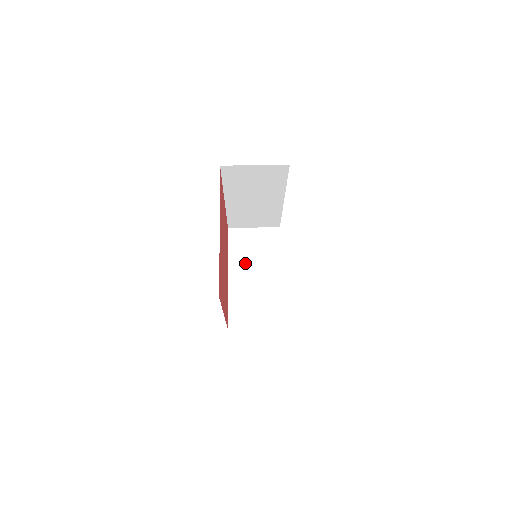
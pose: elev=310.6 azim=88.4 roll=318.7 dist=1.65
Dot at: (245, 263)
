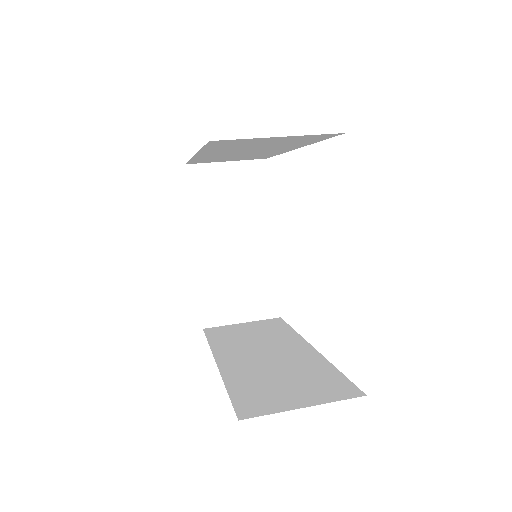
Dot at: (218, 223)
